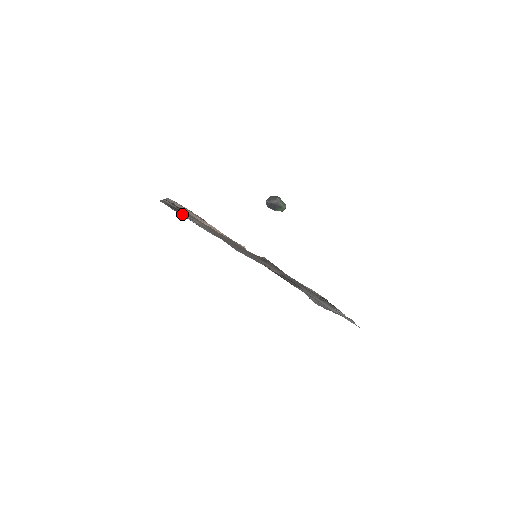
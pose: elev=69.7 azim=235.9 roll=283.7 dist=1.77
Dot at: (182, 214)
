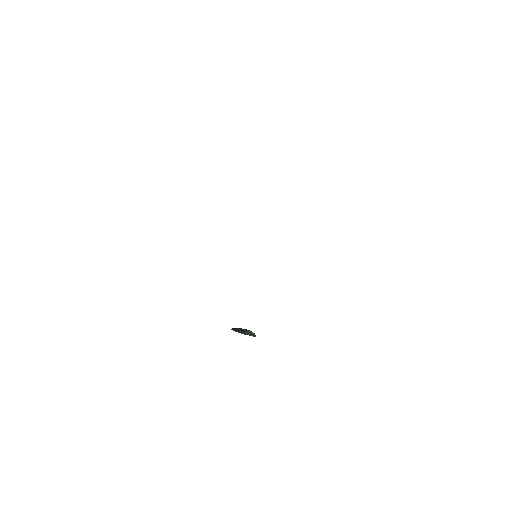
Dot at: occluded
